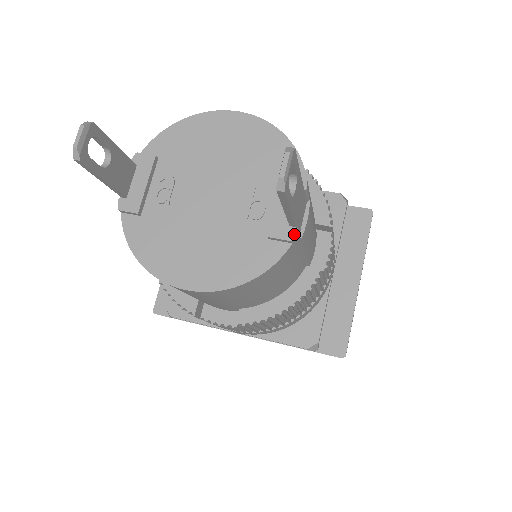
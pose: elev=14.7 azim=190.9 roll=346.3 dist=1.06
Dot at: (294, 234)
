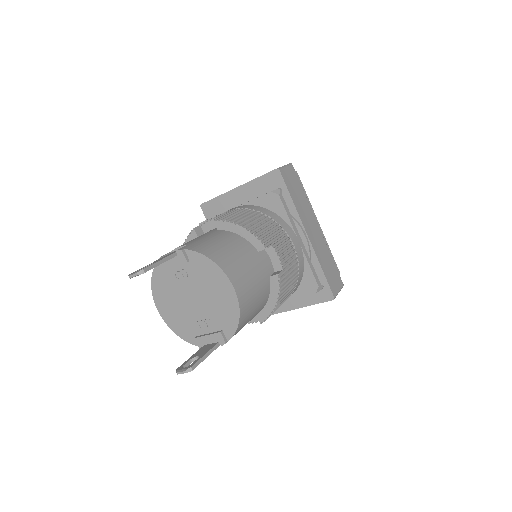
Dot at: occluded
